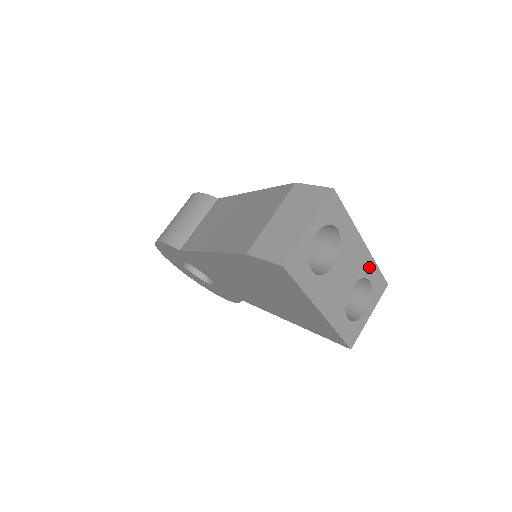
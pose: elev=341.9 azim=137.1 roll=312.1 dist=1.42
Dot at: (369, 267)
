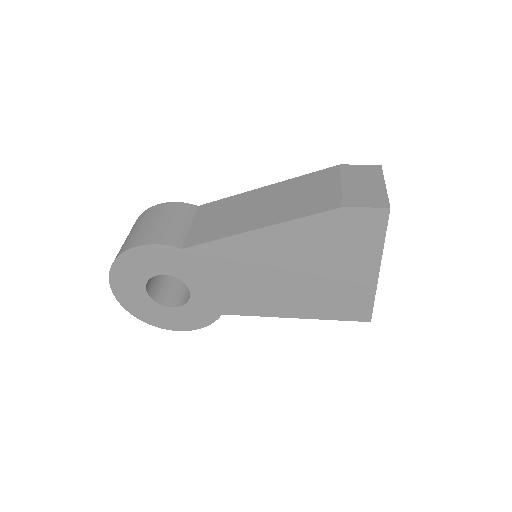
Dot at: occluded
